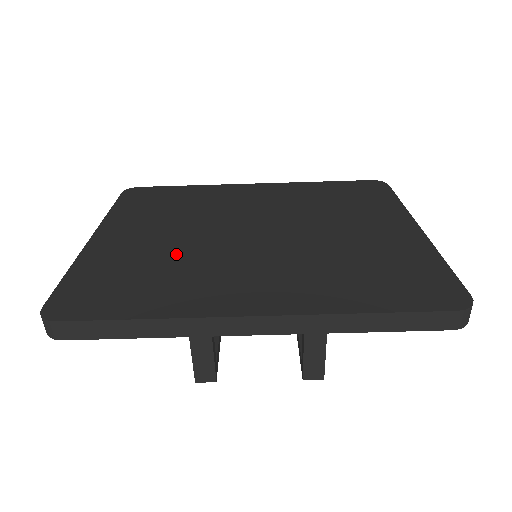
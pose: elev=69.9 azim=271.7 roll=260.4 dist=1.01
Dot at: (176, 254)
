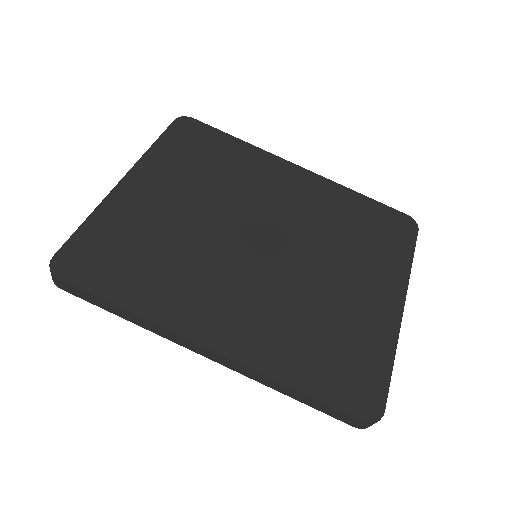
Dot at: (183, 239)
